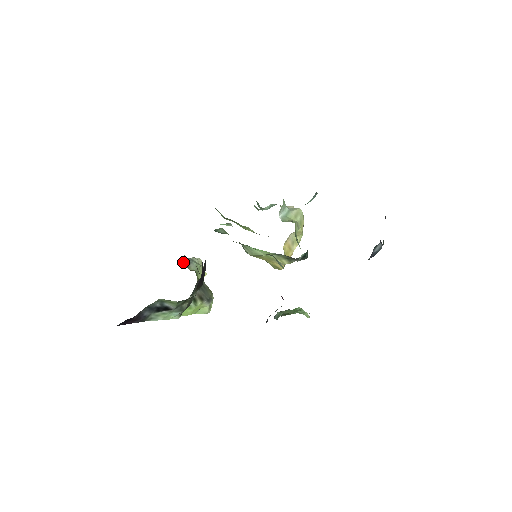
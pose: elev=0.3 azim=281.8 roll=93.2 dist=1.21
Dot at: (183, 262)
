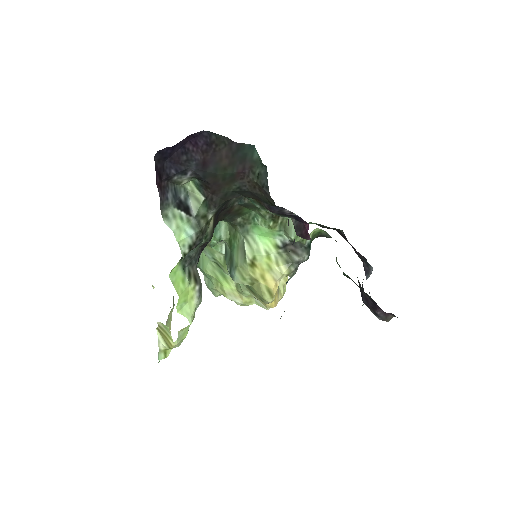
Dot at: occluded
